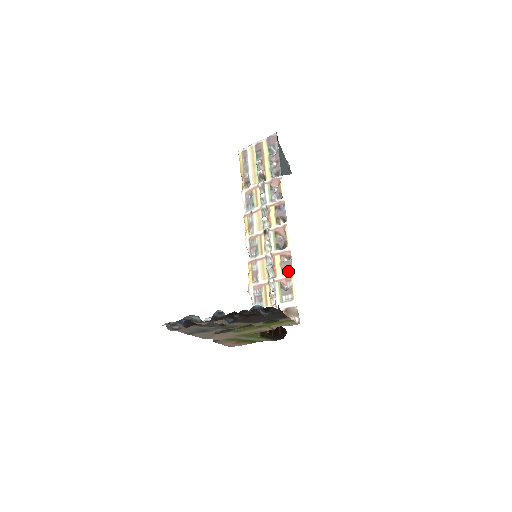
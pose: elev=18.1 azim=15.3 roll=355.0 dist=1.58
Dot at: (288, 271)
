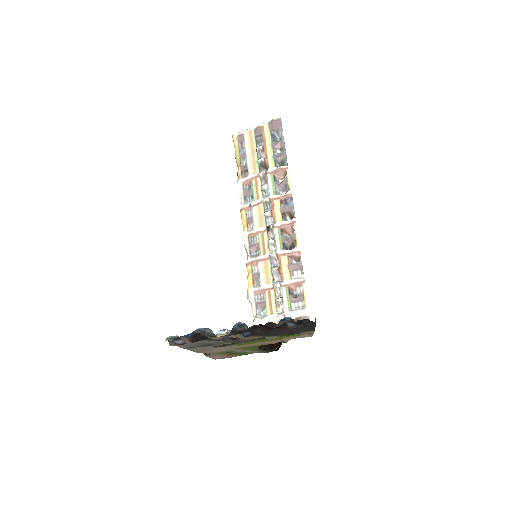
Dot at: (298, 275)
